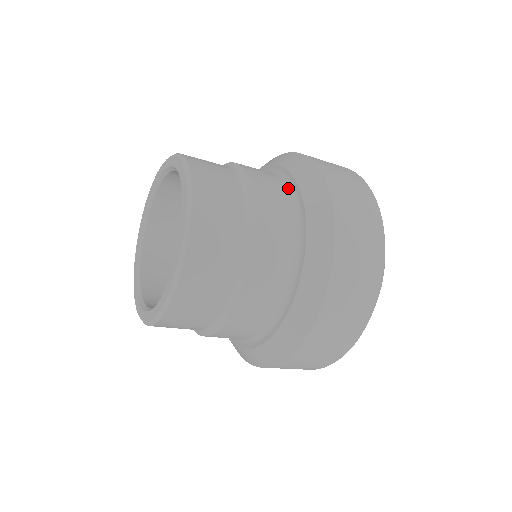
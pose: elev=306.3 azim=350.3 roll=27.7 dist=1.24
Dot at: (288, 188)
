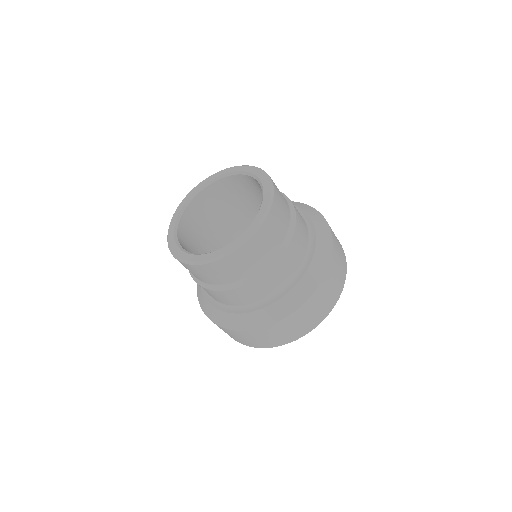
Dot at: occluded
